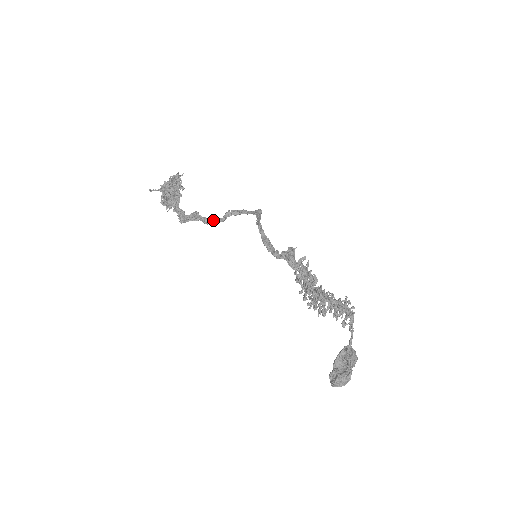
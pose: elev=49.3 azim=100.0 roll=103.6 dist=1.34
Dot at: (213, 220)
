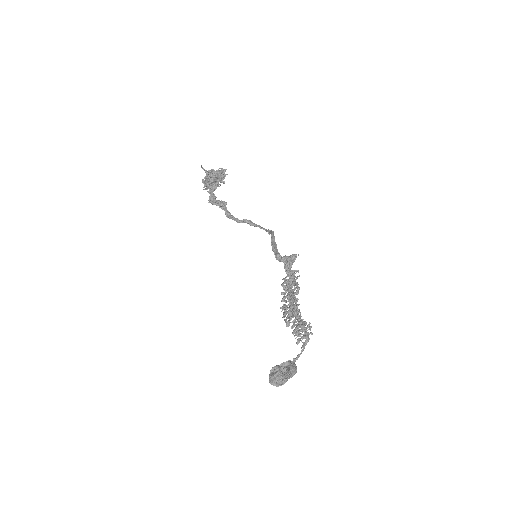
Dot at: (233, 217)
